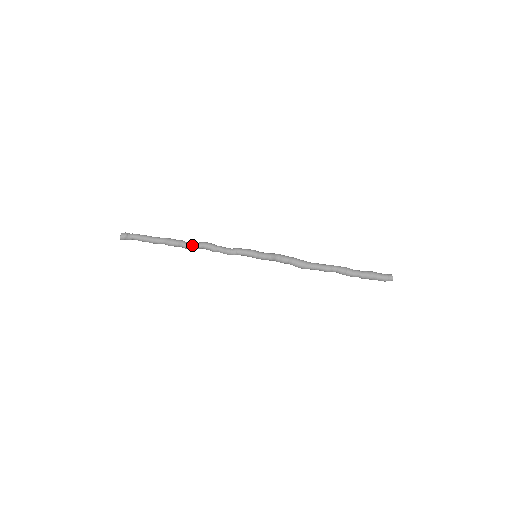
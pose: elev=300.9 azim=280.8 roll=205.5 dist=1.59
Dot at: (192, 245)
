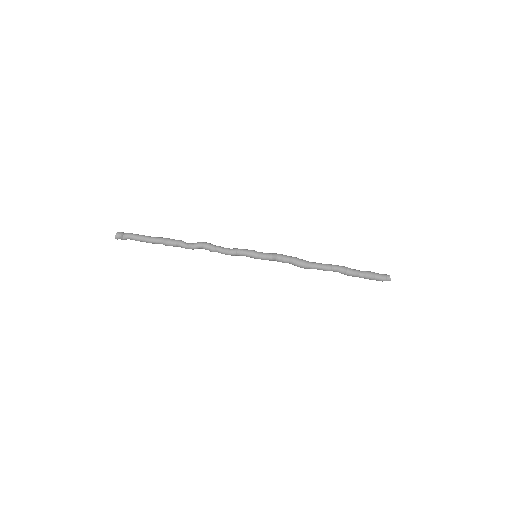
Dot at: (191, 245)
